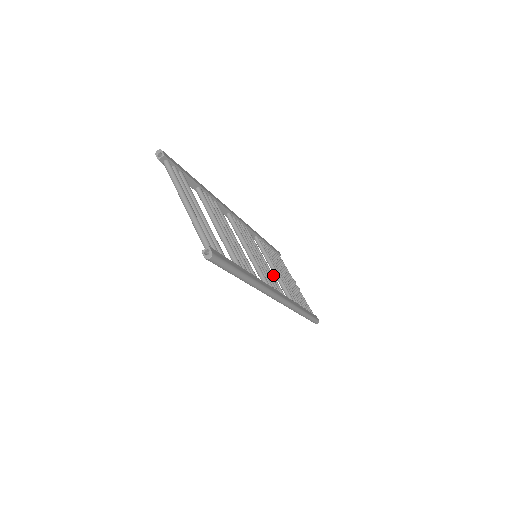
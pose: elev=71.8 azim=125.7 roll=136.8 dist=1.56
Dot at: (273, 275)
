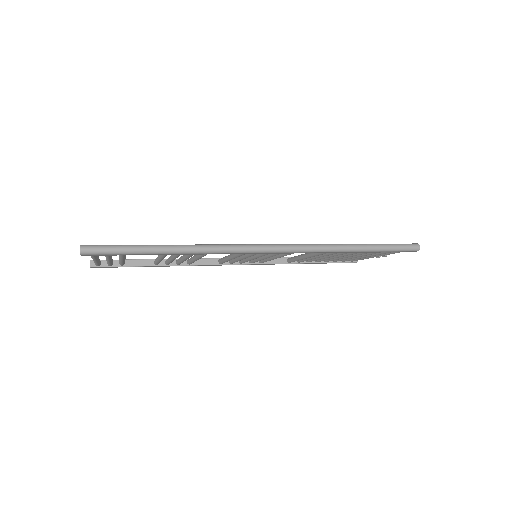
Dot at: occluded
